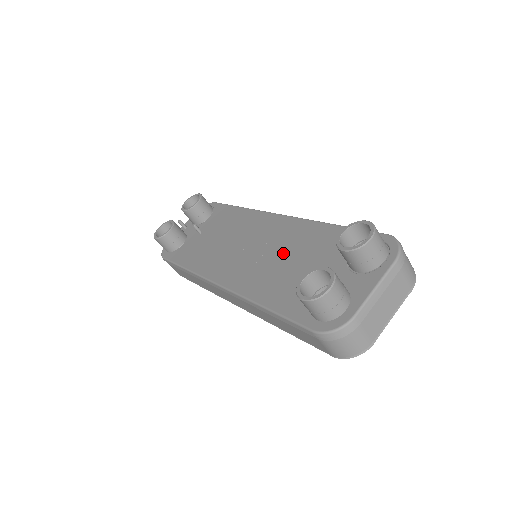
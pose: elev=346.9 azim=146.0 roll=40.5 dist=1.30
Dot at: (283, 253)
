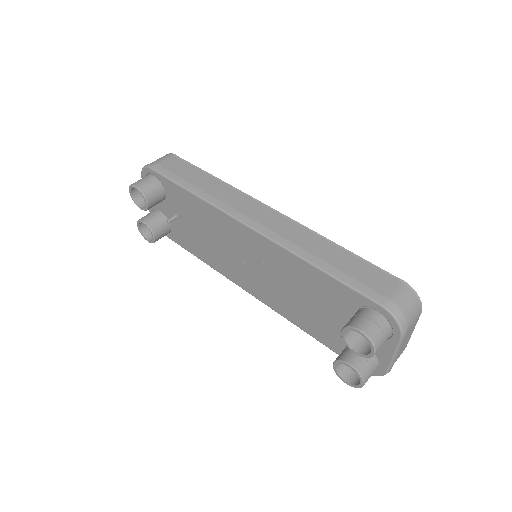
Dot at: (287, 285)
